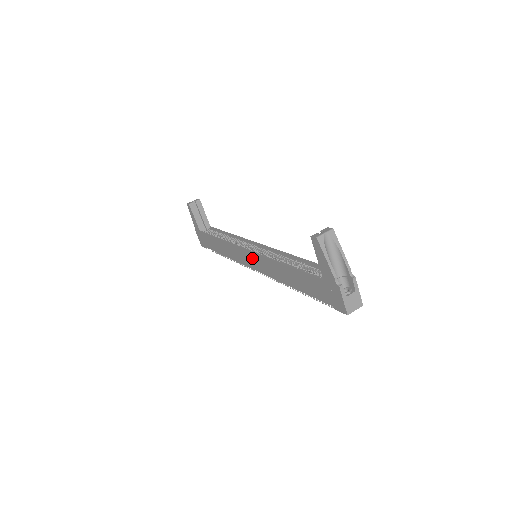
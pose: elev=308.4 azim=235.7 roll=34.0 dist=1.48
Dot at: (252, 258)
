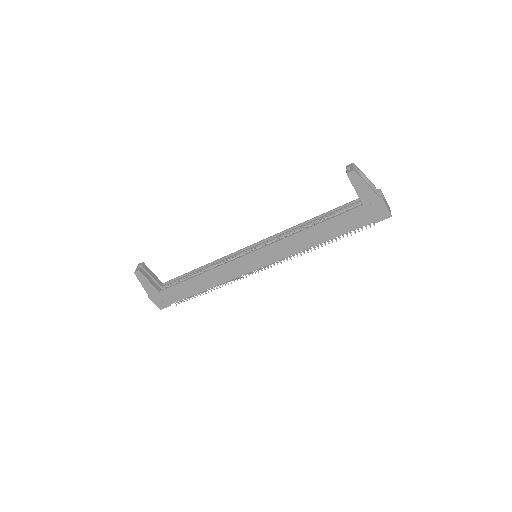
Dot at: (259, 256)
